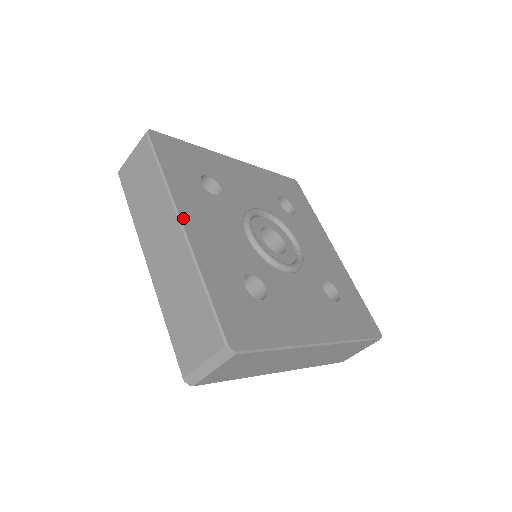
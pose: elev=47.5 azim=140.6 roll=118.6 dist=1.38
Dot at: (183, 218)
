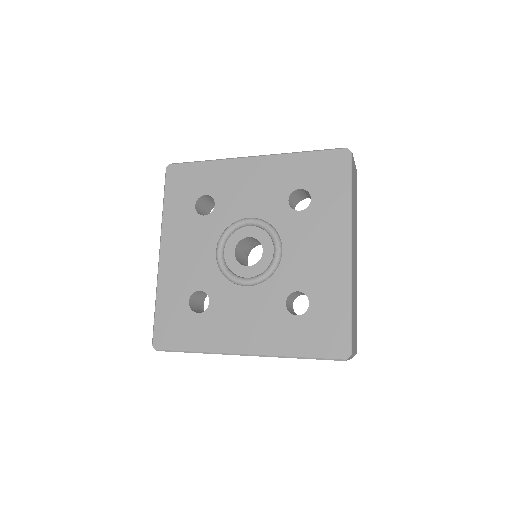
Dot at: (238, 351)
